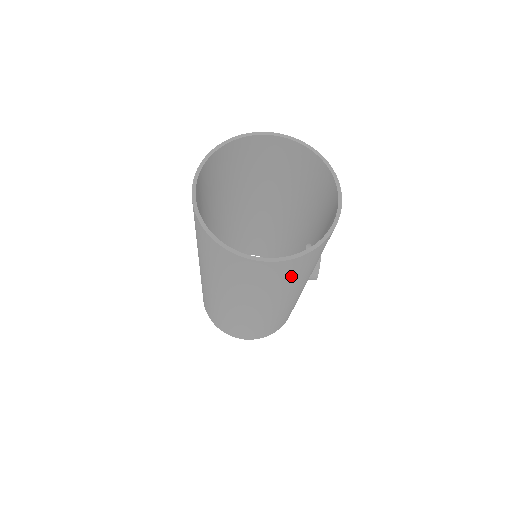
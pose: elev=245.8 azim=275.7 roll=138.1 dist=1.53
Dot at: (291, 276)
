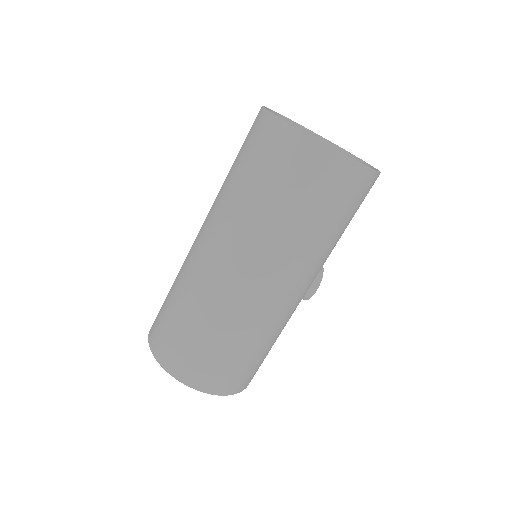
Dot at: (336, 208)
